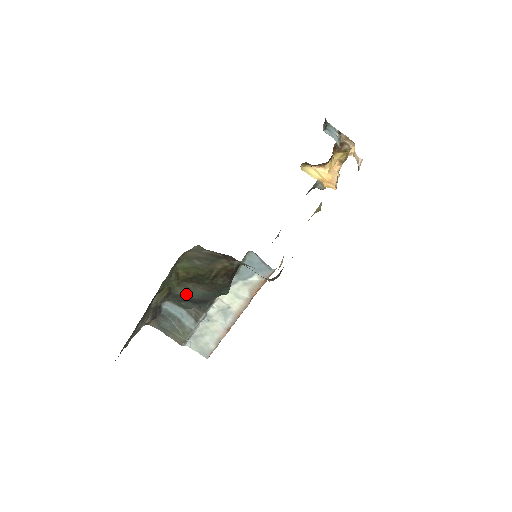
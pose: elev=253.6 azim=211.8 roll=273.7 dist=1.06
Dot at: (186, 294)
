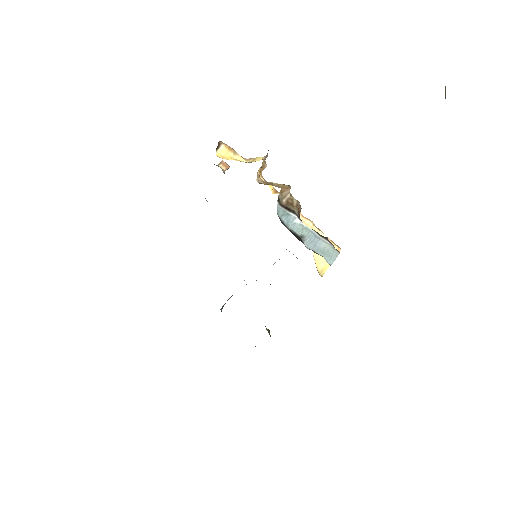
Dot at: occluded
